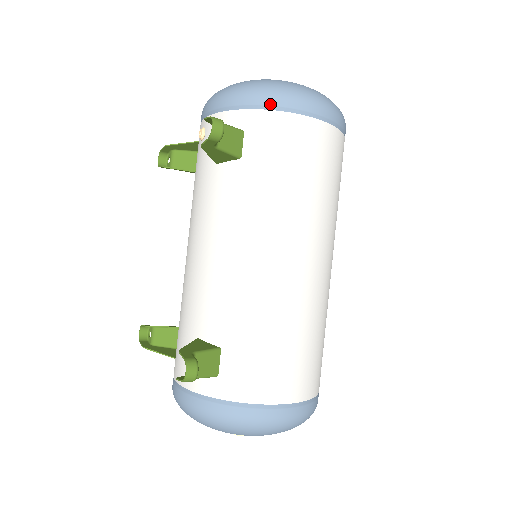
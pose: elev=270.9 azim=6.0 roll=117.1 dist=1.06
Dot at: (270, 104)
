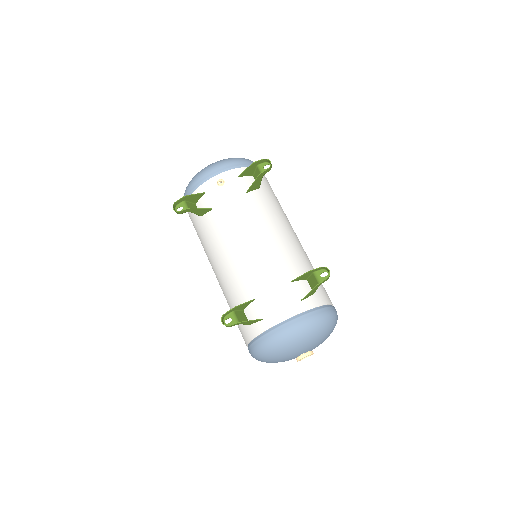
Dot at: occluded
